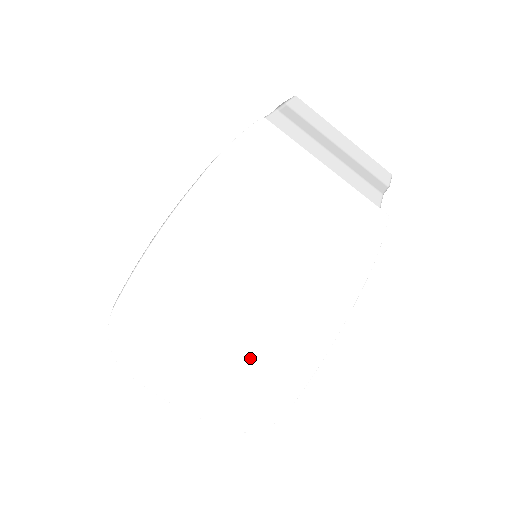
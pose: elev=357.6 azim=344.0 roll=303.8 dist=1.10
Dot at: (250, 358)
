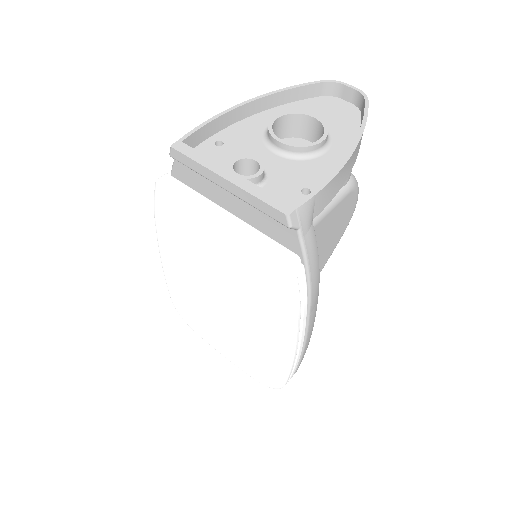
Dot at: (243, 346)
